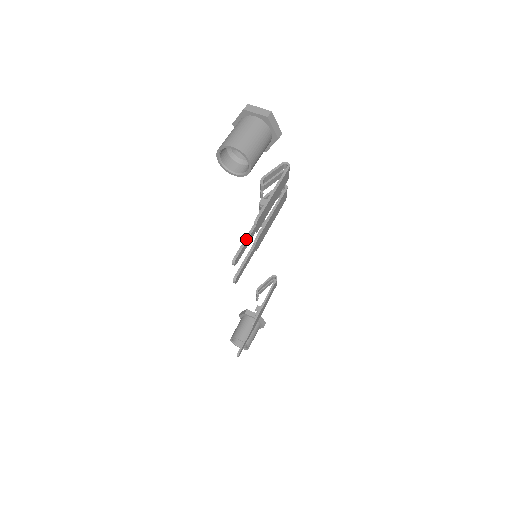
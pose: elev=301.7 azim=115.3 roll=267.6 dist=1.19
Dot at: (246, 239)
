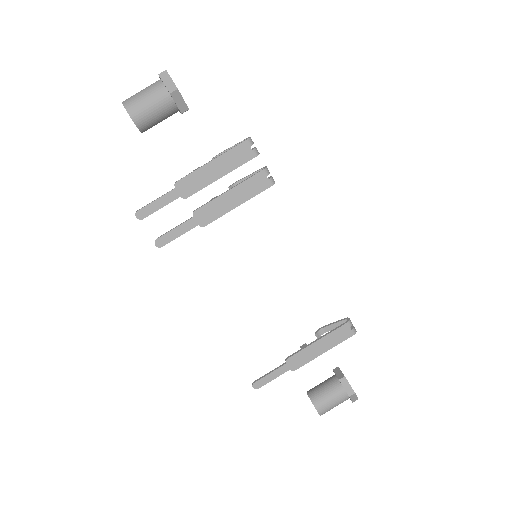
Dot at: (158, 198)
